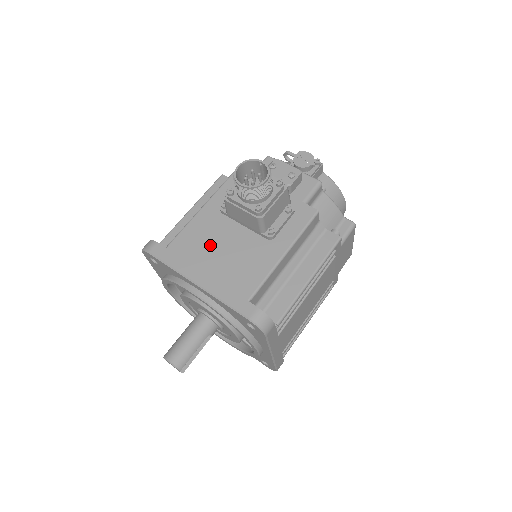
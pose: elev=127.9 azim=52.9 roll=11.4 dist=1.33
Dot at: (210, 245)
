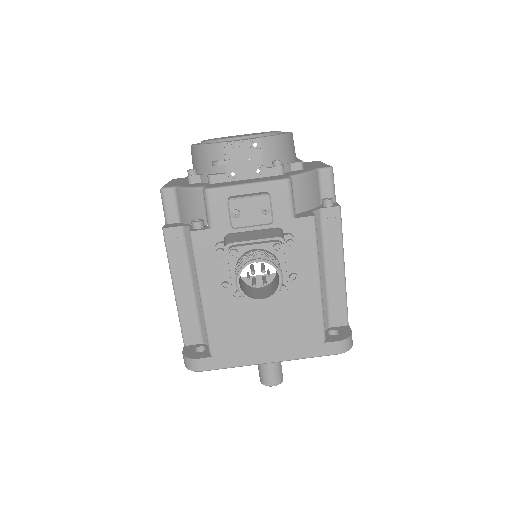
Dot at: (247, 326)
